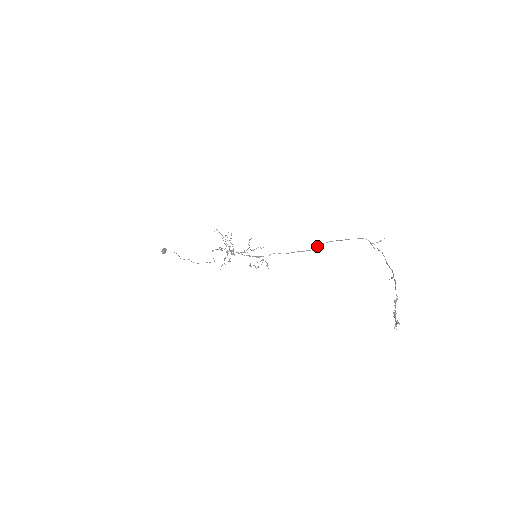
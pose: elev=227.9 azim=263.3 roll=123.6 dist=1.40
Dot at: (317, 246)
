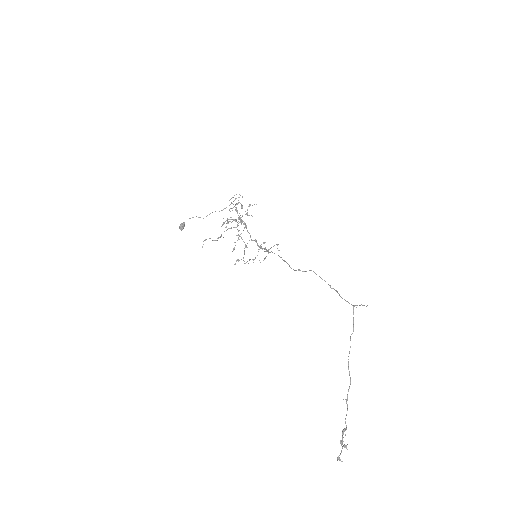
Dot at: (306, 271)
